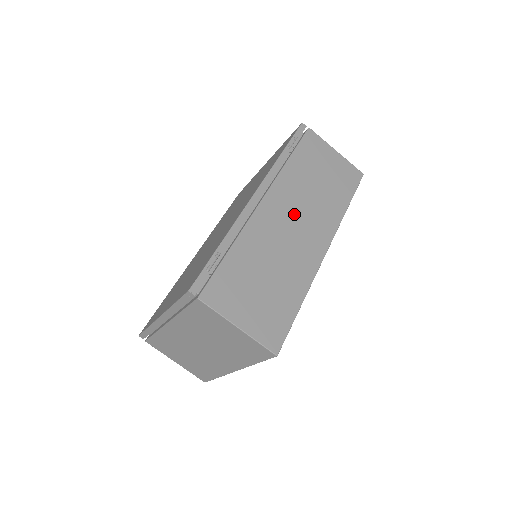
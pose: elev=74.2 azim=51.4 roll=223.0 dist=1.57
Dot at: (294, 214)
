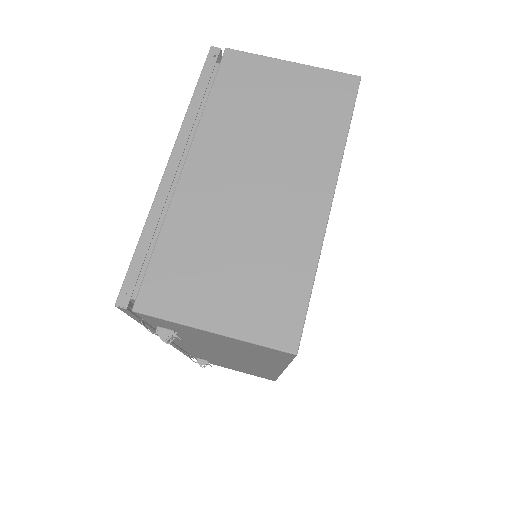
Dot at: occluded
